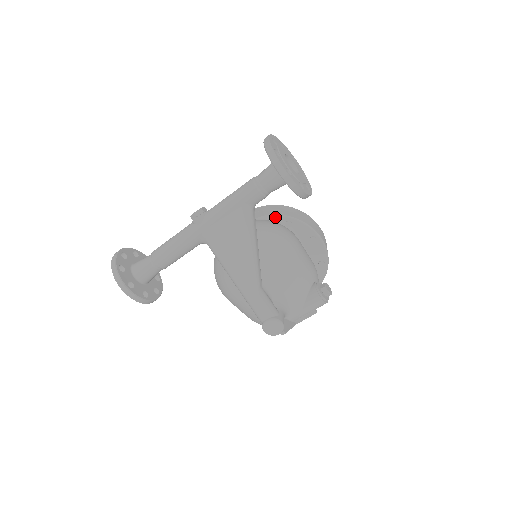
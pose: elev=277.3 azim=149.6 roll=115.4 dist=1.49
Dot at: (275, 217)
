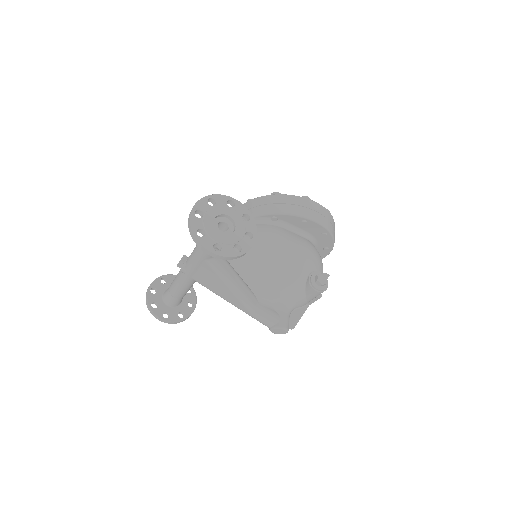
Dot at: (259, 217)
